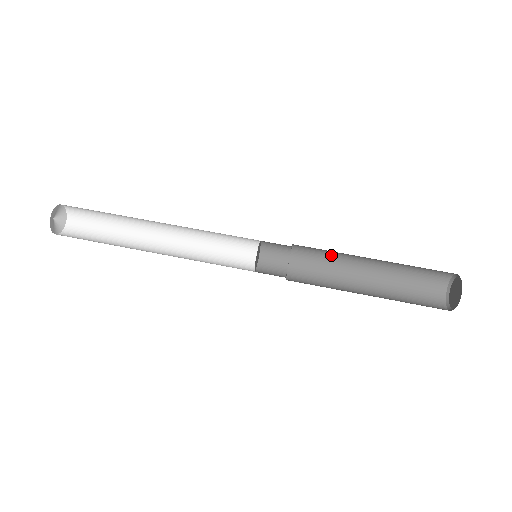
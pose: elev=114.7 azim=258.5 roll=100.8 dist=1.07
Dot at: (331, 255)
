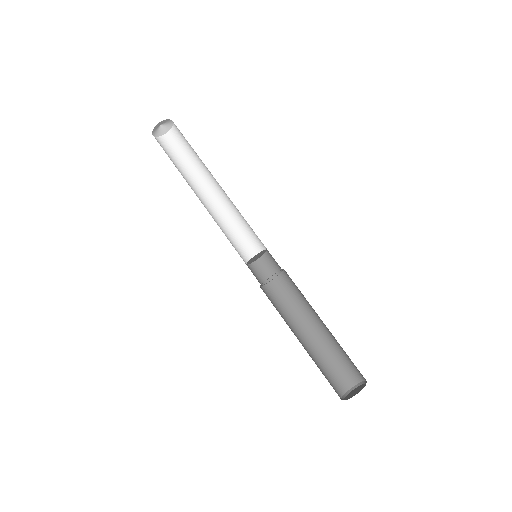
Dot at: occluded
